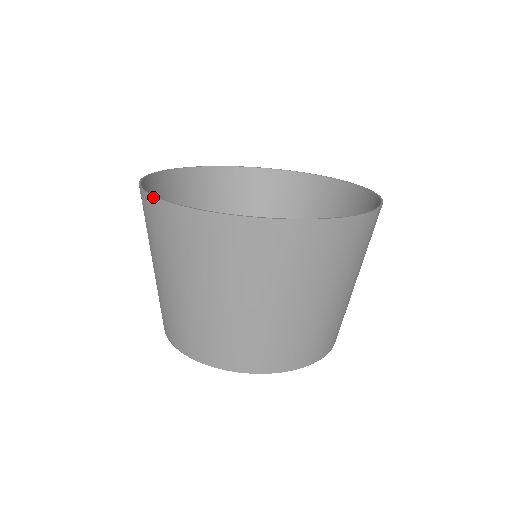
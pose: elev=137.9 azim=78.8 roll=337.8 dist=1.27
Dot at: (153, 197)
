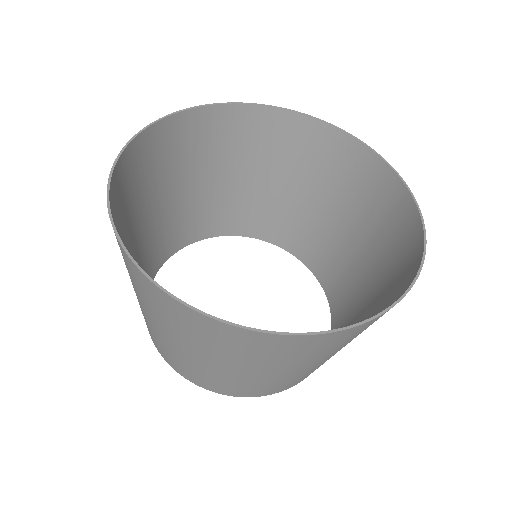
Dot at: (117, 238)
